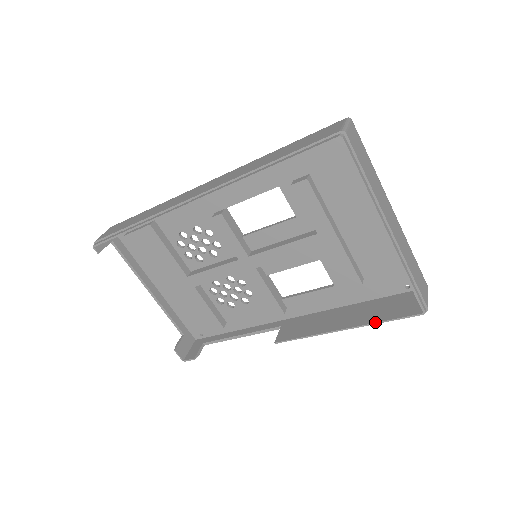
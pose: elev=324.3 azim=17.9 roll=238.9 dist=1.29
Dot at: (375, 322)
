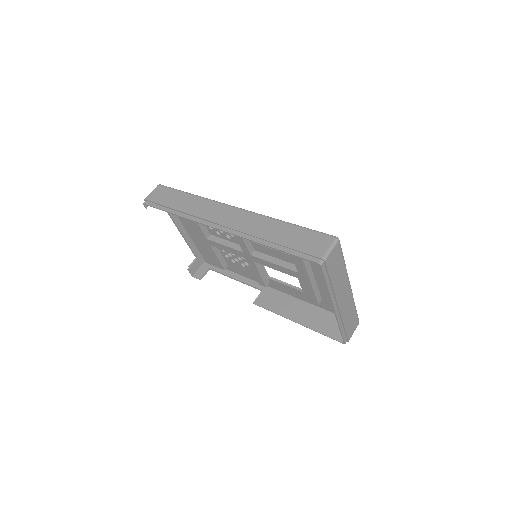
Dot at: (315, 330)
